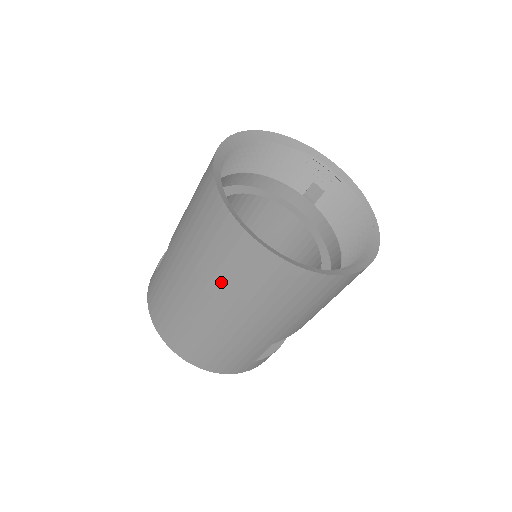
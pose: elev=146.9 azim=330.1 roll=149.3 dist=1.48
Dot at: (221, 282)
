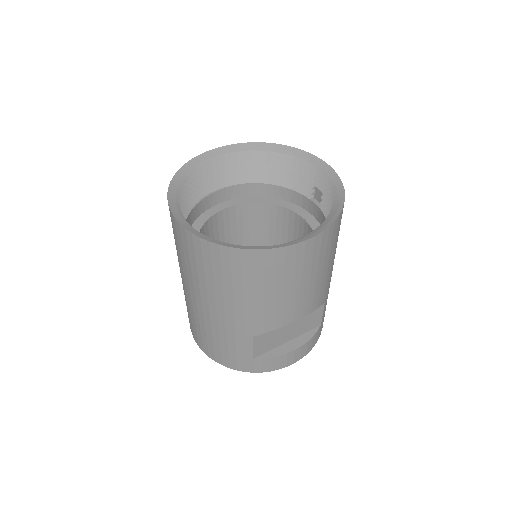
Dot at: (182, 264)
